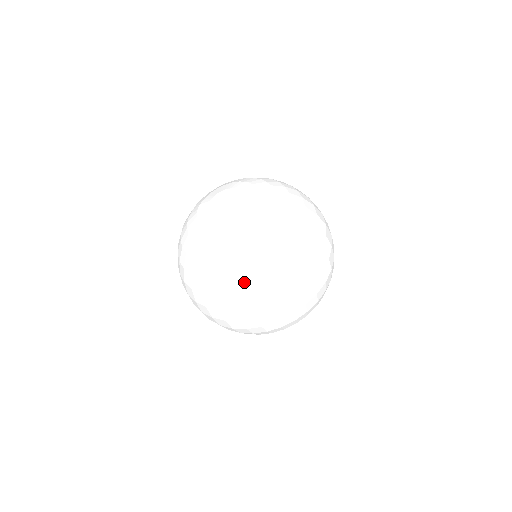
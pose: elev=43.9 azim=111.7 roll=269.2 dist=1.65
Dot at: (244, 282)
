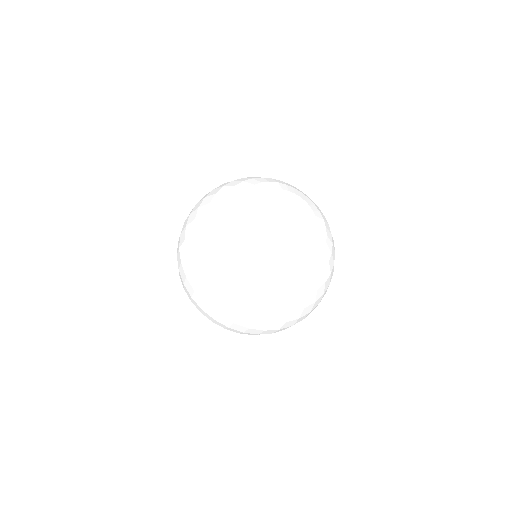
Dot at: (272, 303)
